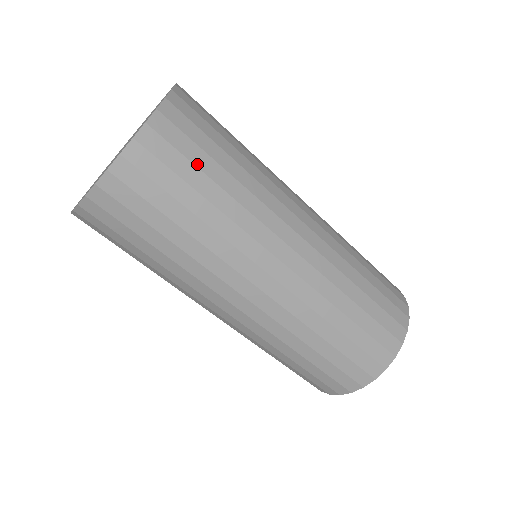
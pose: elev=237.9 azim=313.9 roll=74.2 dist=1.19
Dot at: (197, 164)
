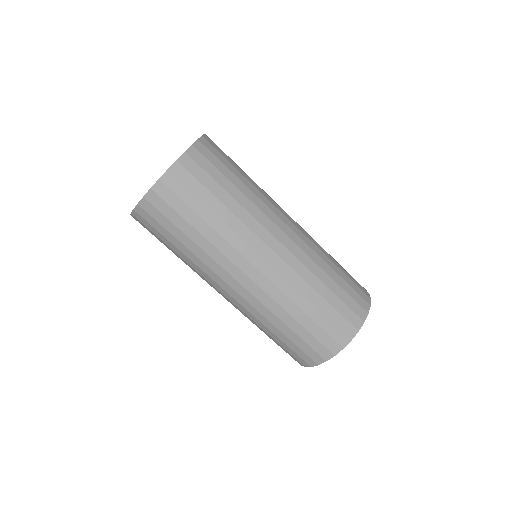
Dot at: occluded
